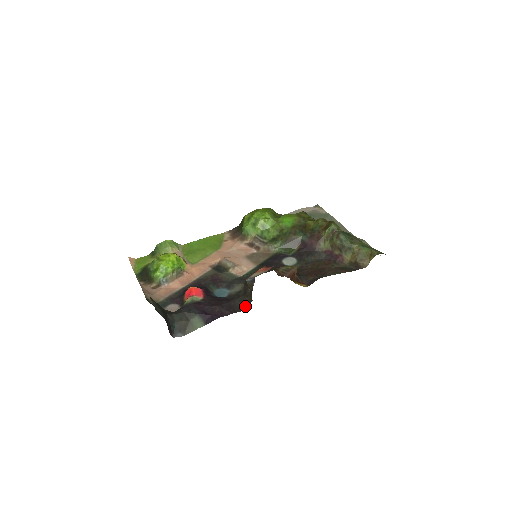
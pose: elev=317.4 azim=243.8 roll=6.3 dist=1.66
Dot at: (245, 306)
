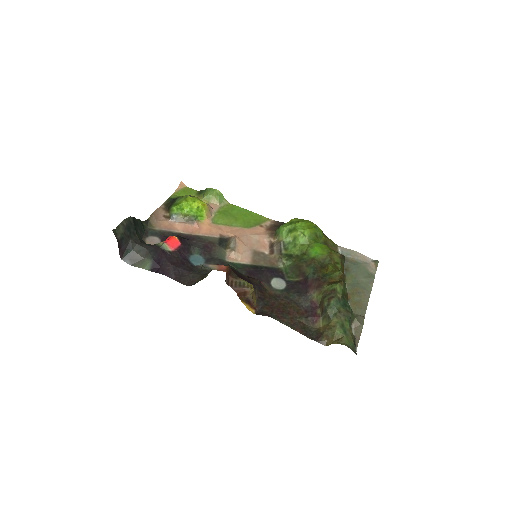
Dot at: (191, 283)
